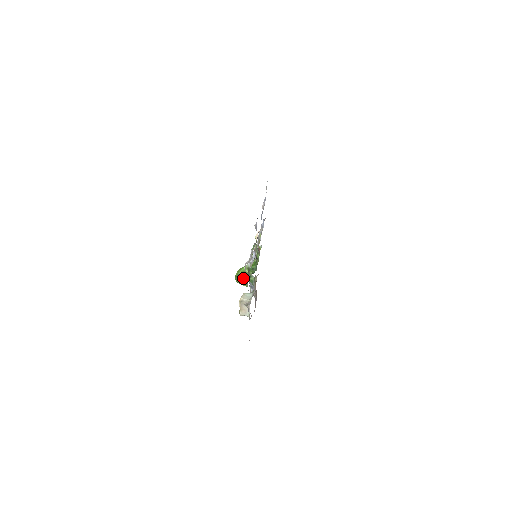
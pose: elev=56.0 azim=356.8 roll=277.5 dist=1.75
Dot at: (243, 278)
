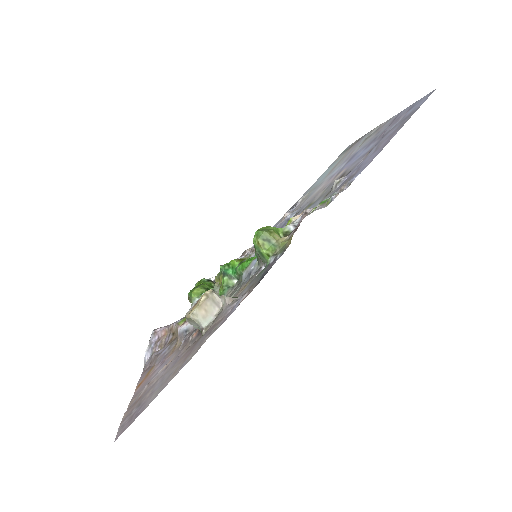
Dot at: (276, 236)
